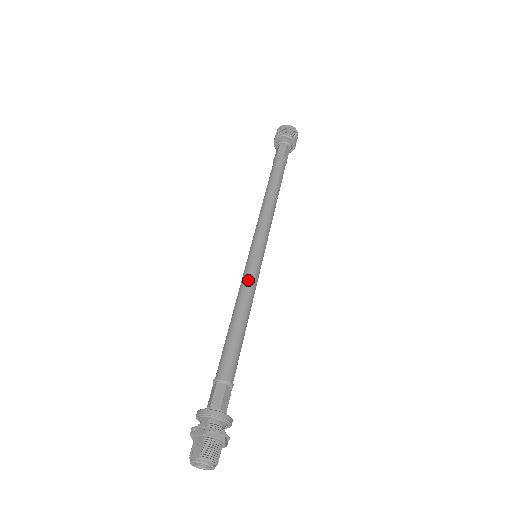
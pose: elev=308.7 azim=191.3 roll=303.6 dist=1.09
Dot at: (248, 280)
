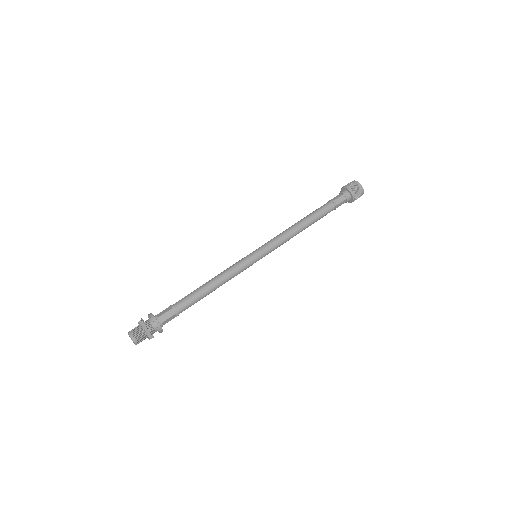
Dot at: (234, 265)
